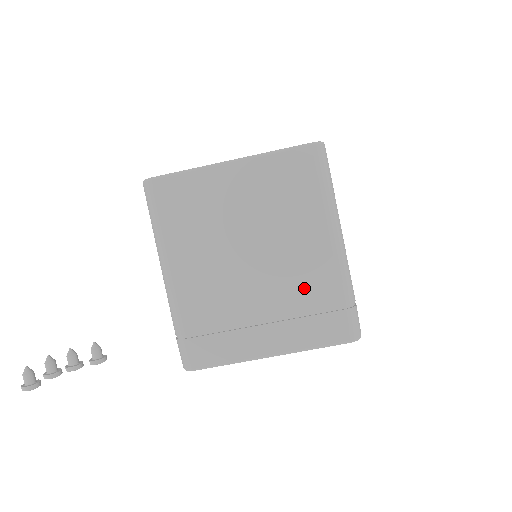
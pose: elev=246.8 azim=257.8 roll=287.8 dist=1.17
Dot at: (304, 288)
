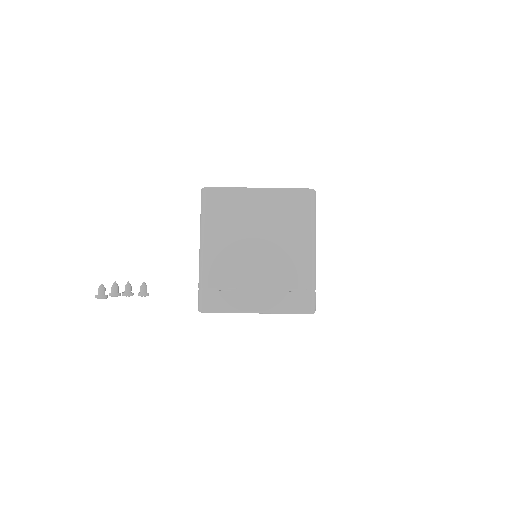
Dot at: (287, 273)
